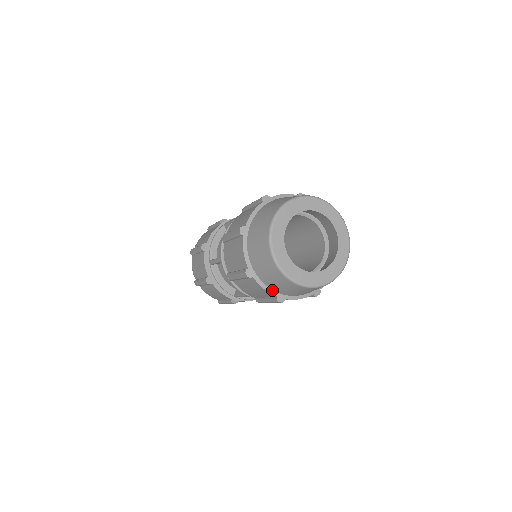
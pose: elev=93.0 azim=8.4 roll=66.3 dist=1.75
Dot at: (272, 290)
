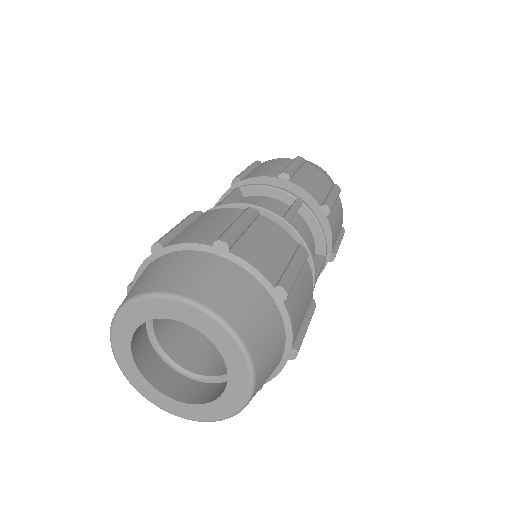
Dot at: occluded
